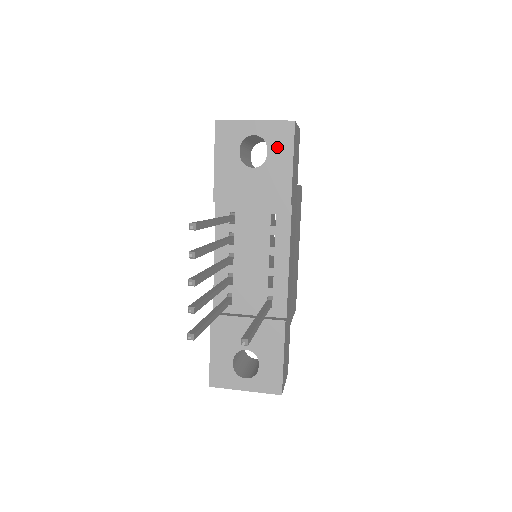
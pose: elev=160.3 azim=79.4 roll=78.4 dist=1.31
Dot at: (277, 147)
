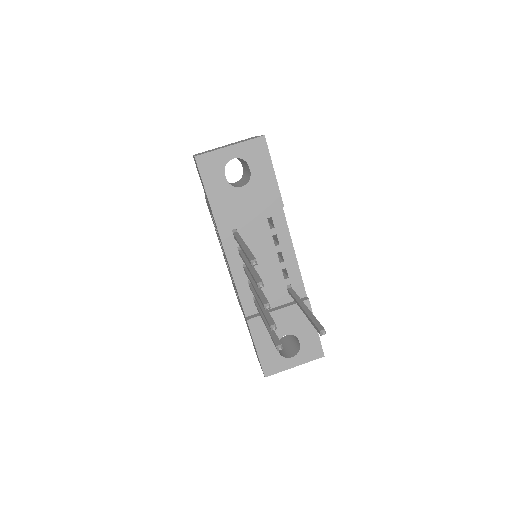
Dot at: (257, 162)
